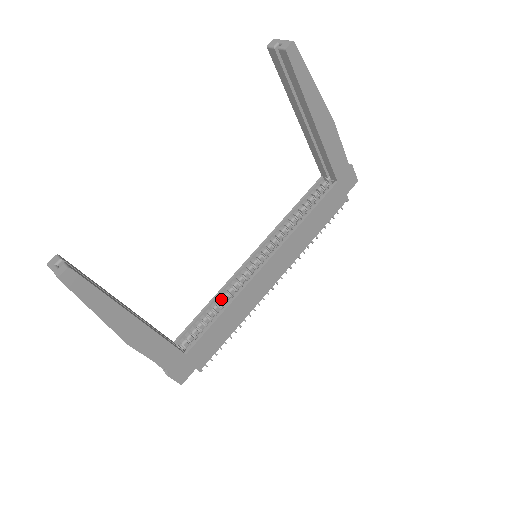
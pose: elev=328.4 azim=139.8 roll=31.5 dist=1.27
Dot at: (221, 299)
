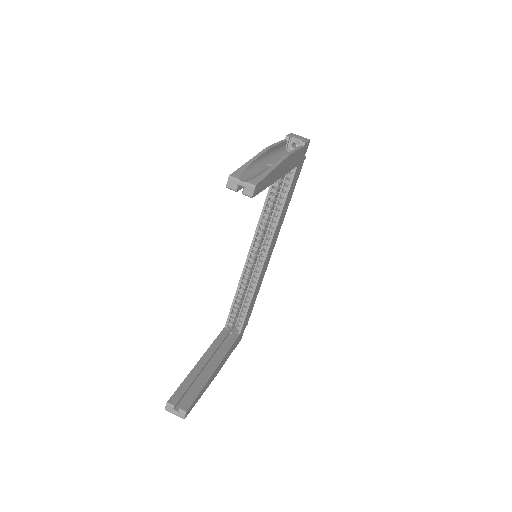
Dot at: (242, 289)
